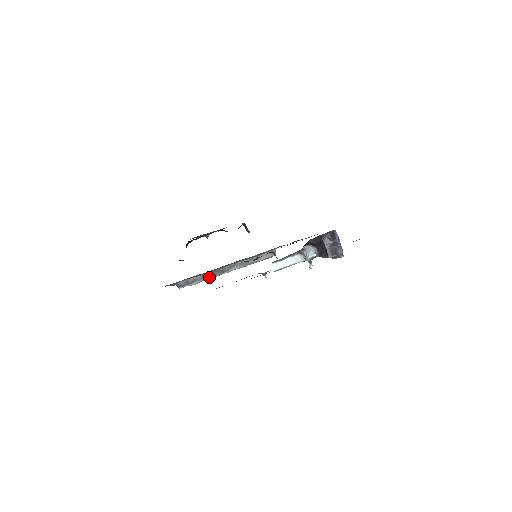
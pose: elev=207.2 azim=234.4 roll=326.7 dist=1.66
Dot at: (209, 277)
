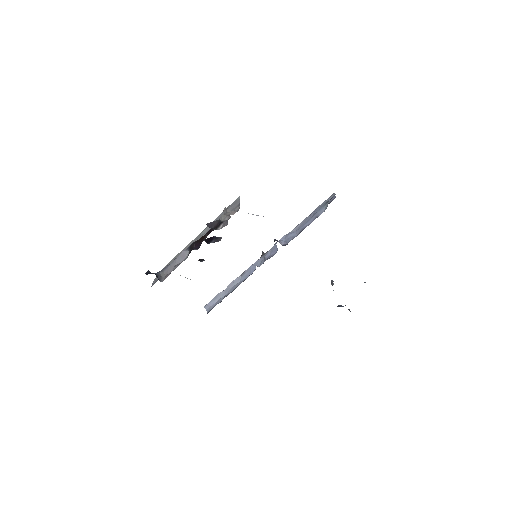
Dot at: occluded
